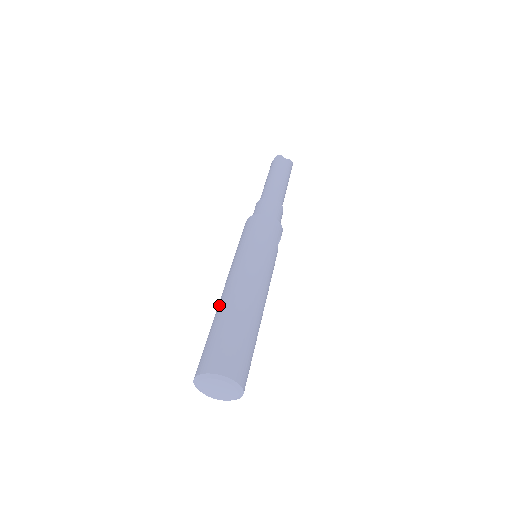
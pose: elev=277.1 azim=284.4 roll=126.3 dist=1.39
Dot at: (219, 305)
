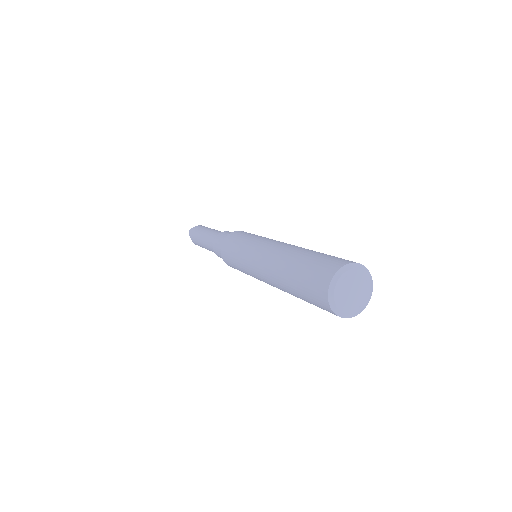
Dot at: (276, 275)
